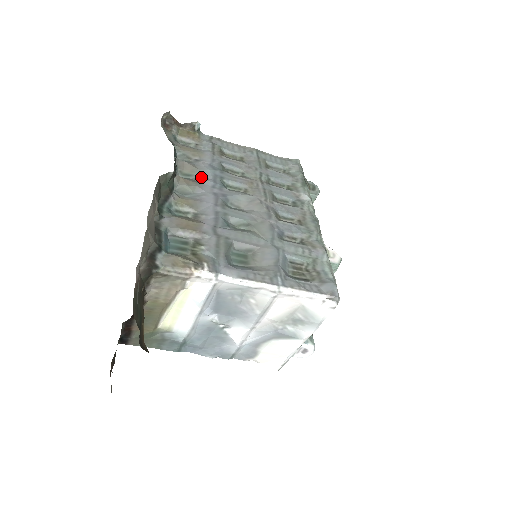
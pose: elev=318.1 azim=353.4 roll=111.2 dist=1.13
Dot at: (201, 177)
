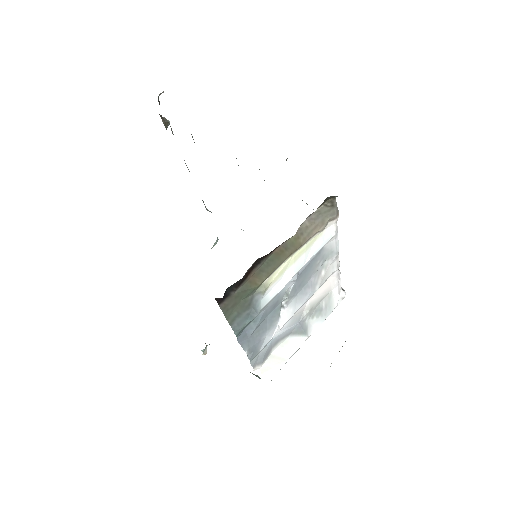
Dot at: occluded
